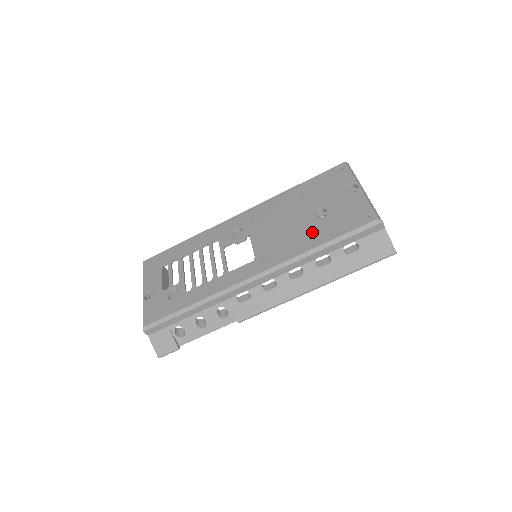
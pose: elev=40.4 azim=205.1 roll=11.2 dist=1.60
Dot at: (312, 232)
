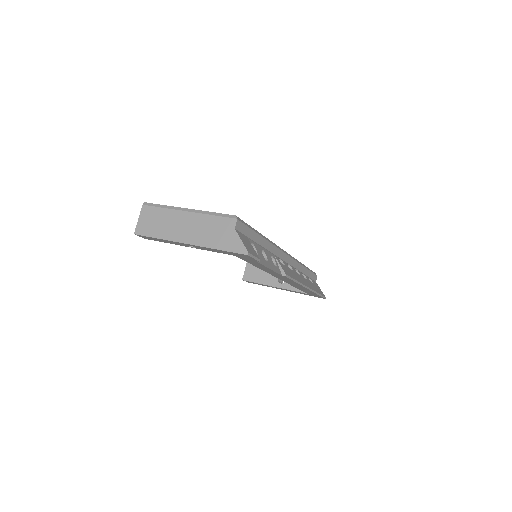
Dot at: occluded
